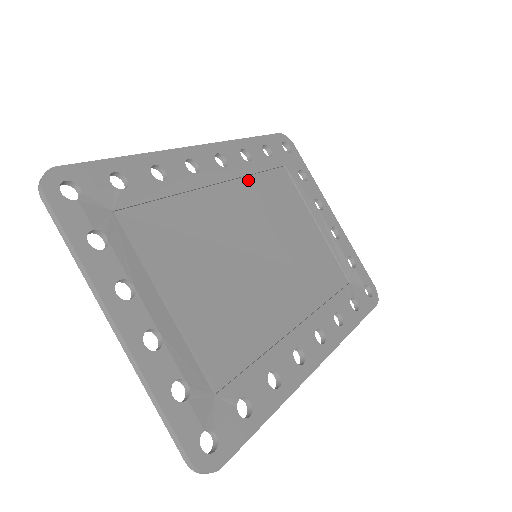
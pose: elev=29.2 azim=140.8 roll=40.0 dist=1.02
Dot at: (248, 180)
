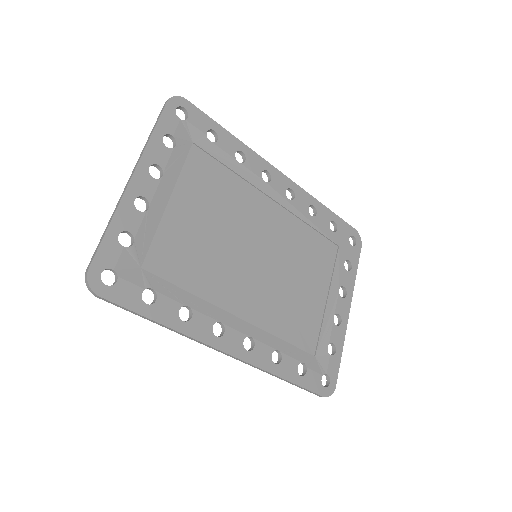
Dot at: (299, 222)
